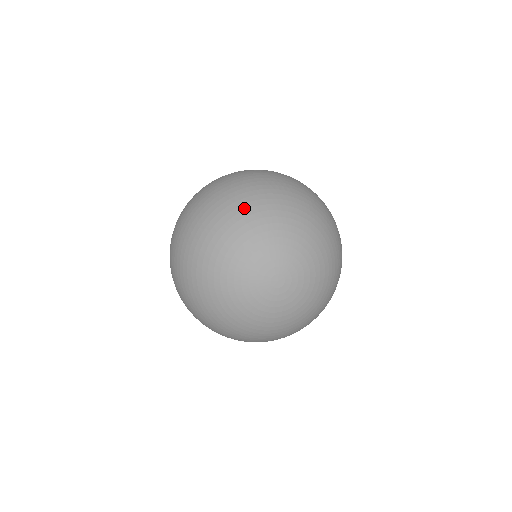
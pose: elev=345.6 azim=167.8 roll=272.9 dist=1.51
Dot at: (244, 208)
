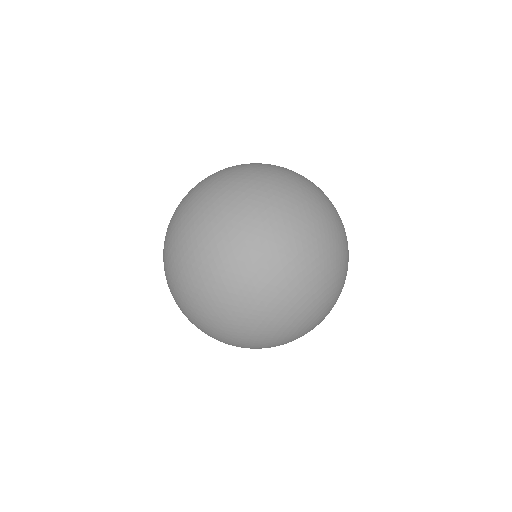
Dot at: (291, 297)
